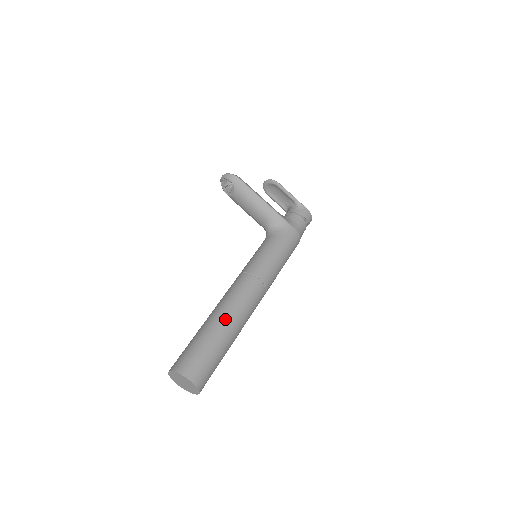
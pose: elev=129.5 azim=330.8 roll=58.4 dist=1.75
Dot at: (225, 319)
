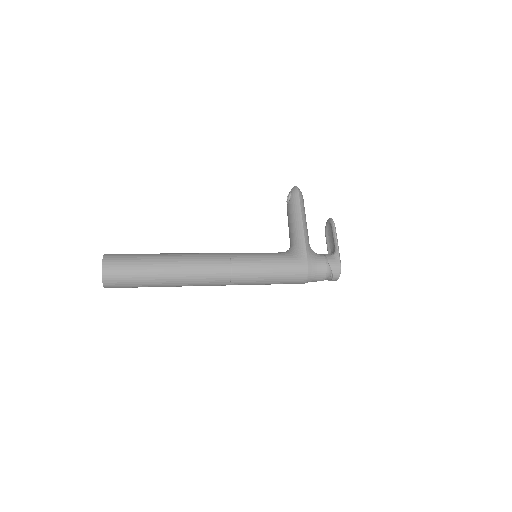
Dot at: (172, 259)
